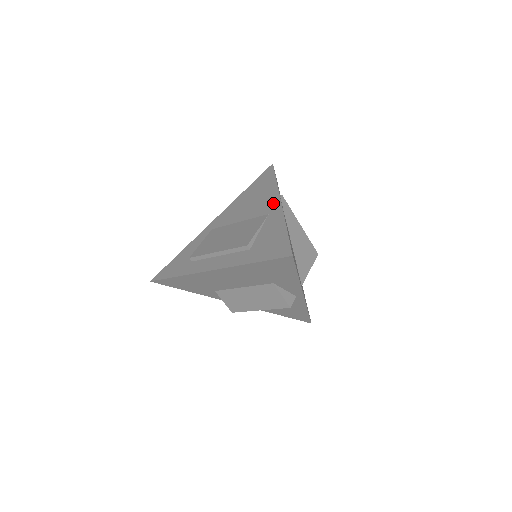
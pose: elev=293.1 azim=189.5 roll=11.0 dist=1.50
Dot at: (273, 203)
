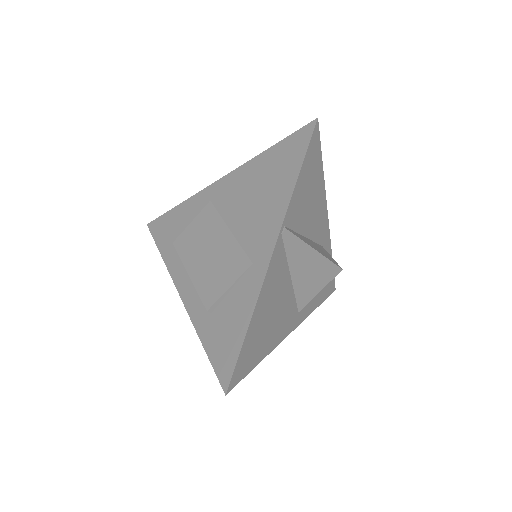
Dot at: (266, 244)
